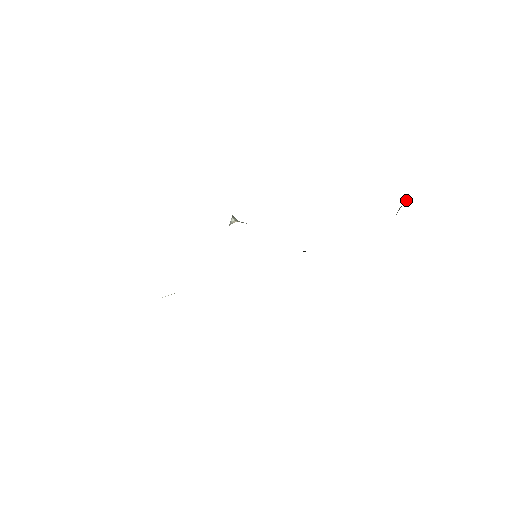
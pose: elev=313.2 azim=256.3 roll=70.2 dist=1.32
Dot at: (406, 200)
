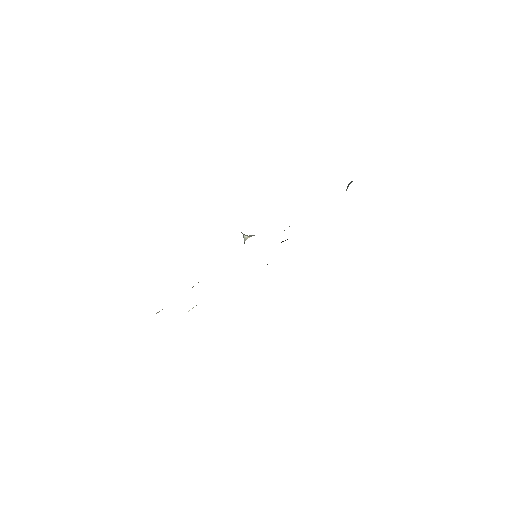
Dot at: (350, 182)
